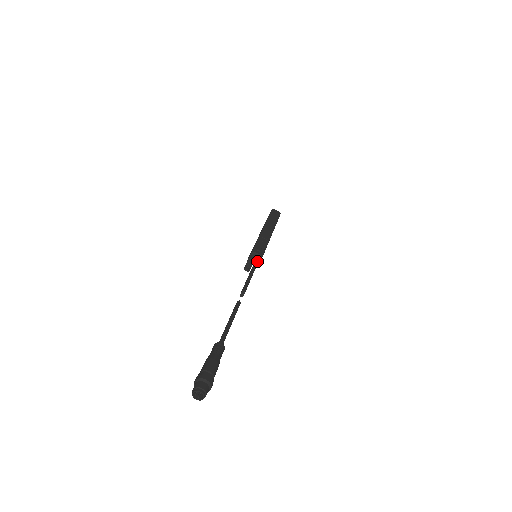
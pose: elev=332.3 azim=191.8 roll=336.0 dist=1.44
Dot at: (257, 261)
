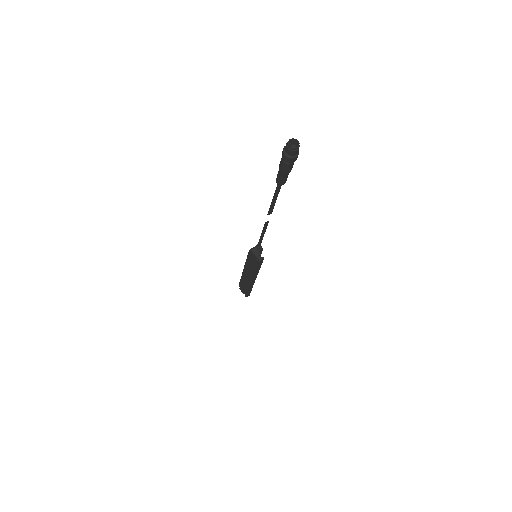
Dot at: (257, 244)
